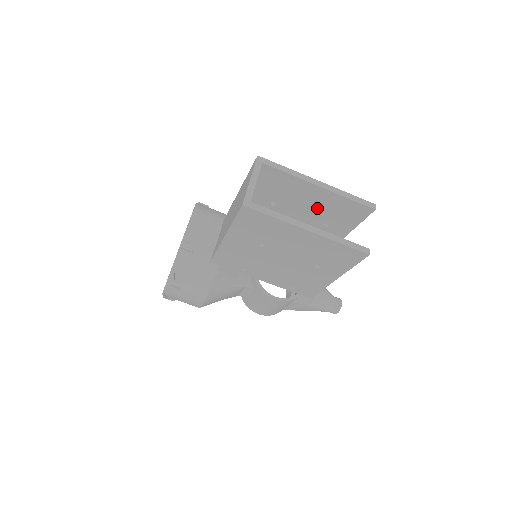
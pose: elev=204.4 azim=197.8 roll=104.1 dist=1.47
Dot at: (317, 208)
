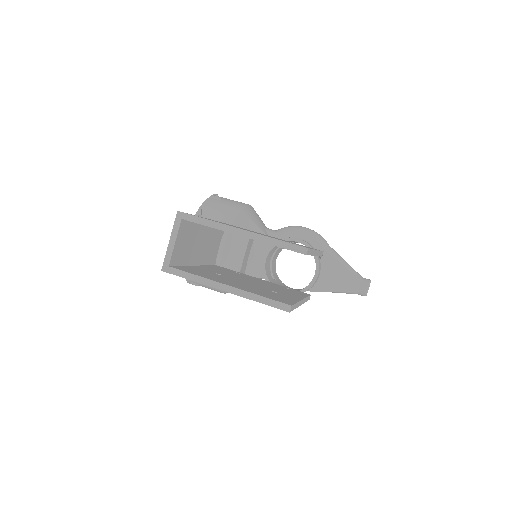
Dot at: occluded
